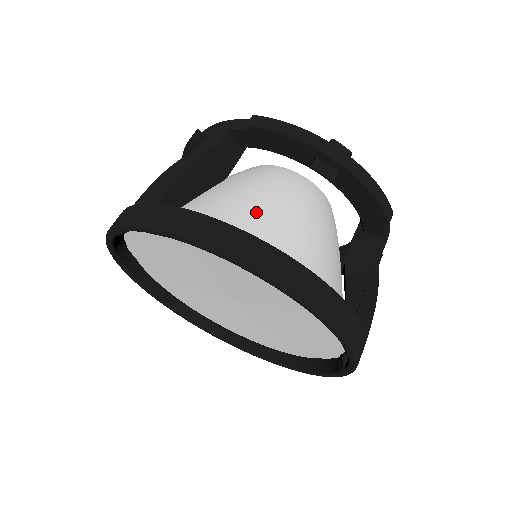
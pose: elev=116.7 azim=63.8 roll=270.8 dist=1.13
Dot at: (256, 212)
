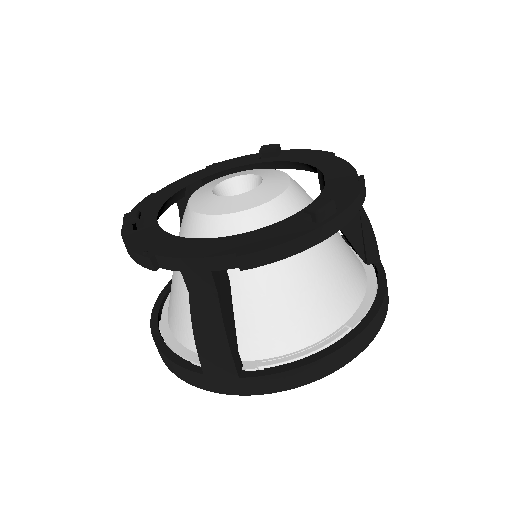
Dot at: (294, 304)
